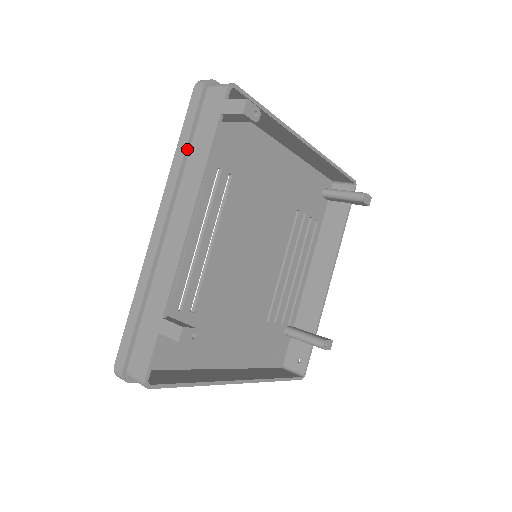
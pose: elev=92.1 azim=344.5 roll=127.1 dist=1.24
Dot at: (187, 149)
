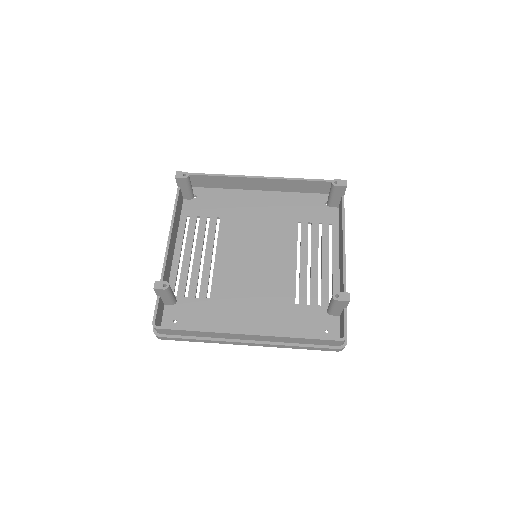
Dot at: occluded
